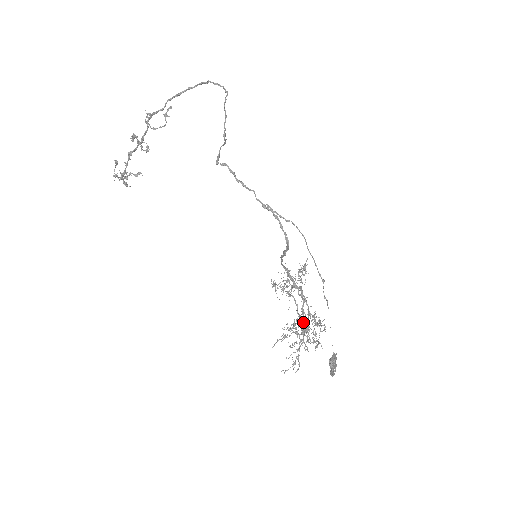
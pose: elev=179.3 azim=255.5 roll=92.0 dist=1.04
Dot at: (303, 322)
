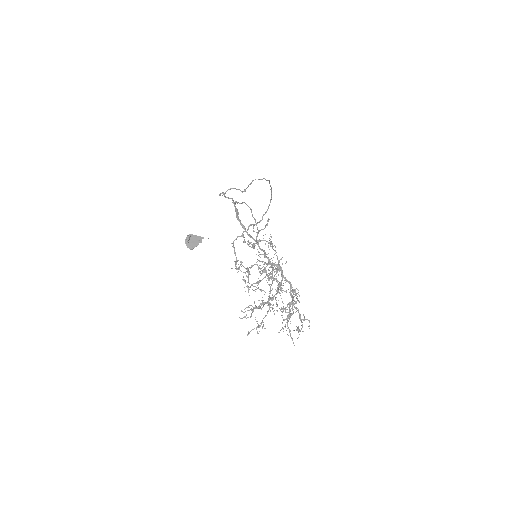
Dot at: (289, 304)
